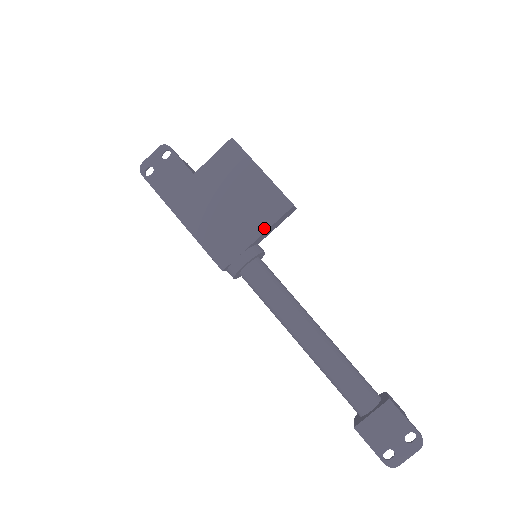
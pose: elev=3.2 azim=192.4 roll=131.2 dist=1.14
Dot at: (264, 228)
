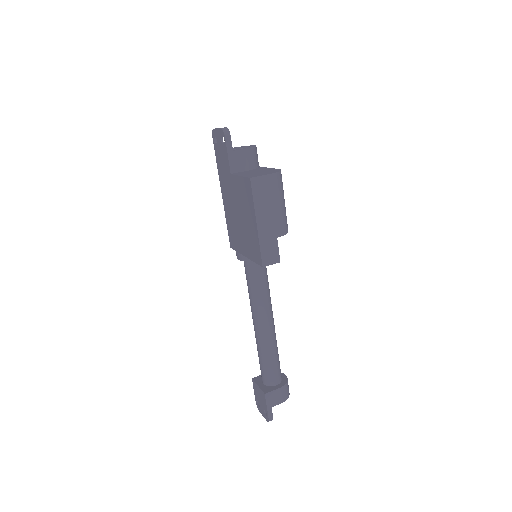
Dot at: (249, 256)
